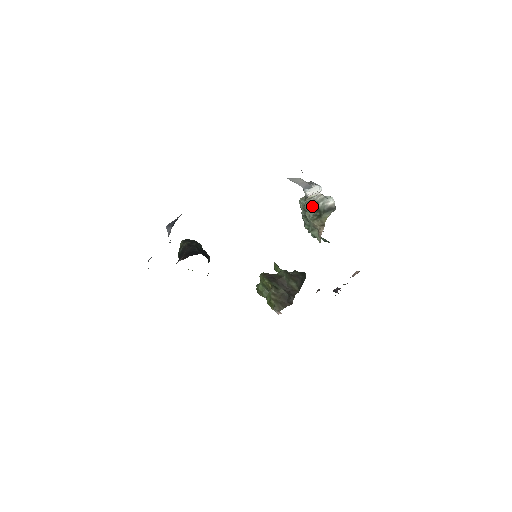
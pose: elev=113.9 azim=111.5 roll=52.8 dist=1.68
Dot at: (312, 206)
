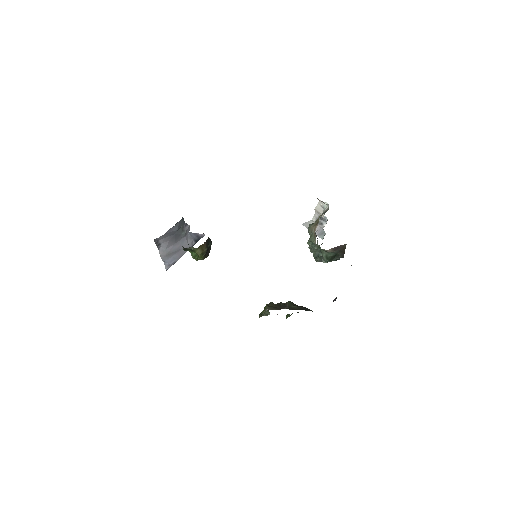
Dot at: occluded
